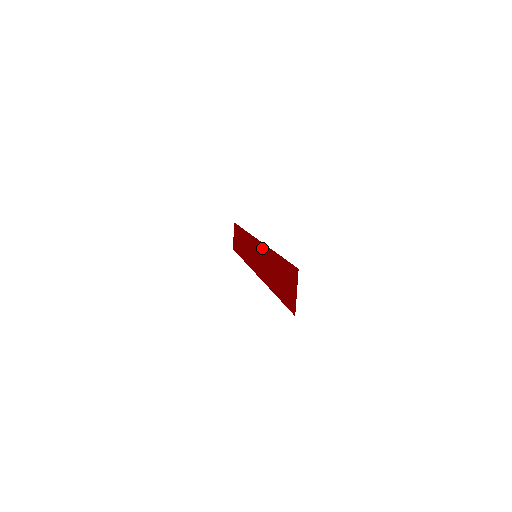
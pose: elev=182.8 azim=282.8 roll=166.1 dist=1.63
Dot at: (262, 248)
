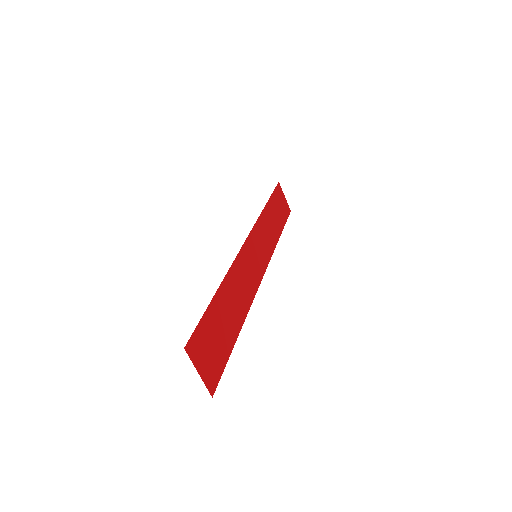
Dot at: (241, 257)
